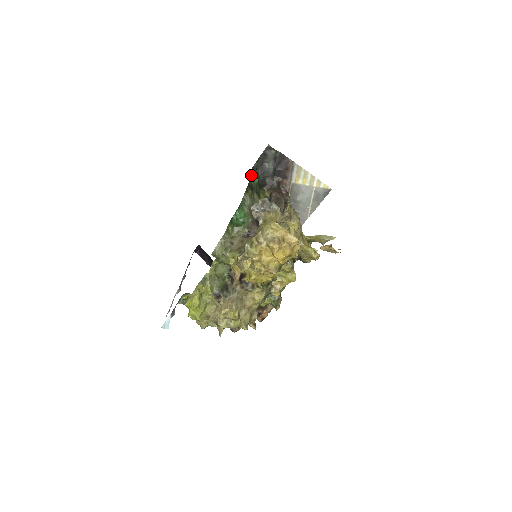
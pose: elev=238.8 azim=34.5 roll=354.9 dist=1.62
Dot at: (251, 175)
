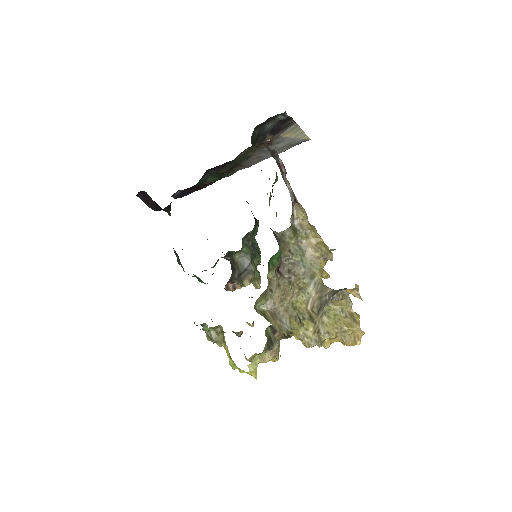
Dot at: occluded
